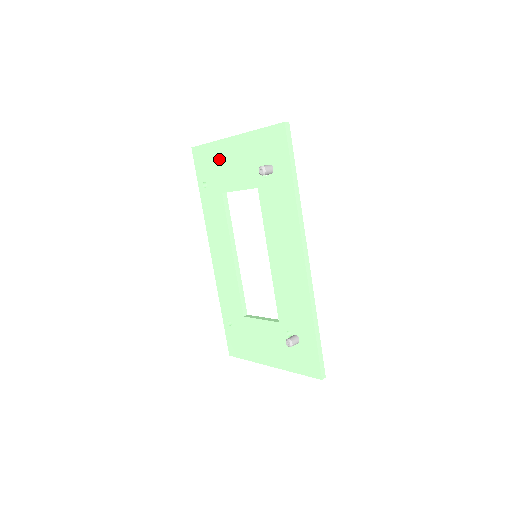
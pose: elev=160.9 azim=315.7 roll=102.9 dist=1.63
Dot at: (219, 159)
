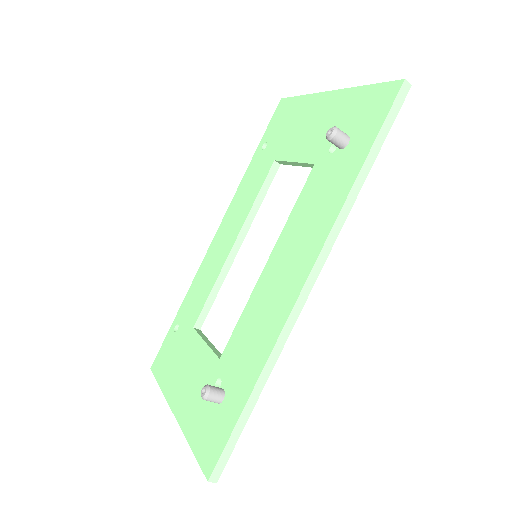
Dot at: (298, 117)
